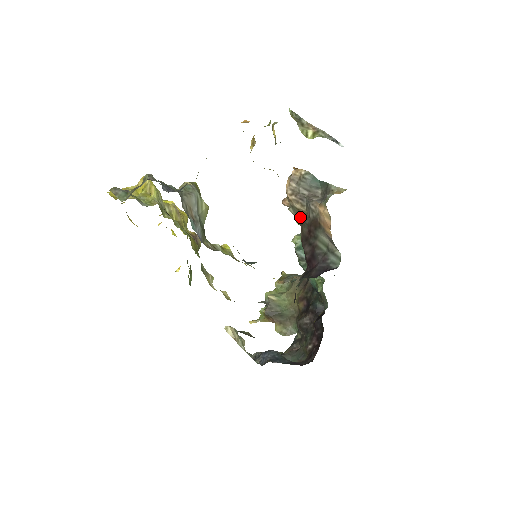
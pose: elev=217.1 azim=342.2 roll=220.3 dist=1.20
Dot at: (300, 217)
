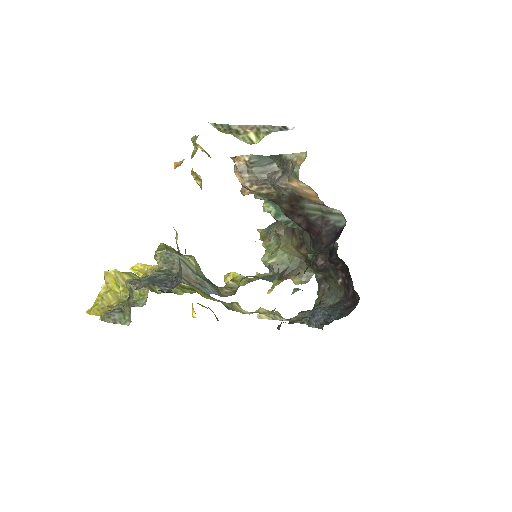
Dot at: (273, 199)
